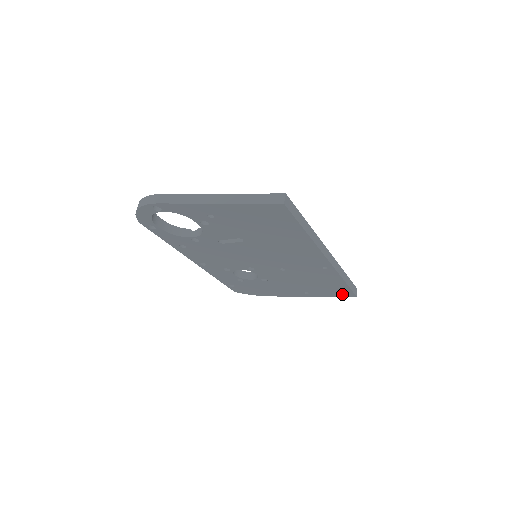
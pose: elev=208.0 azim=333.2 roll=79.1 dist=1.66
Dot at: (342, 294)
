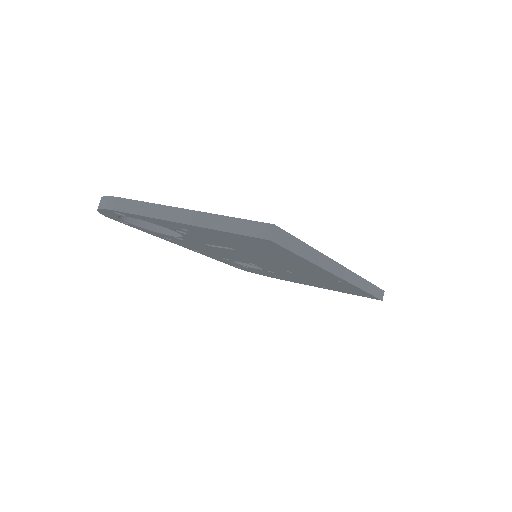
Dot at: (364, 296)
